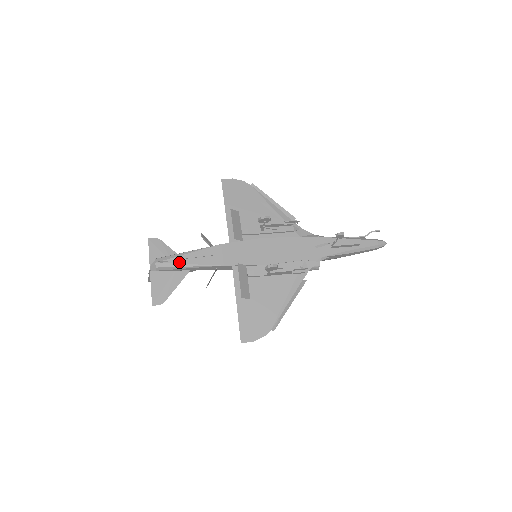
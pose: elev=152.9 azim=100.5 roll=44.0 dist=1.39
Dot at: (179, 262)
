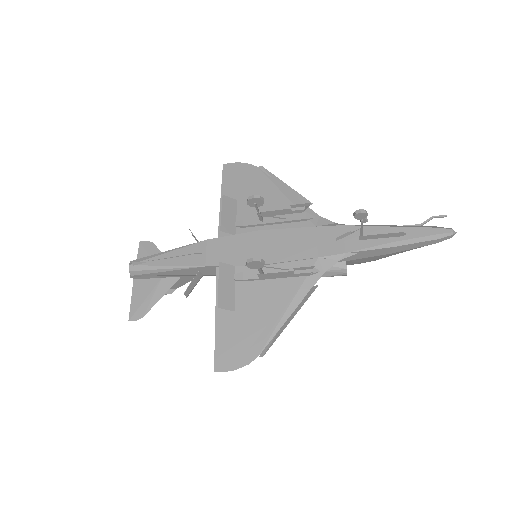
Dot at: (154, 264)
